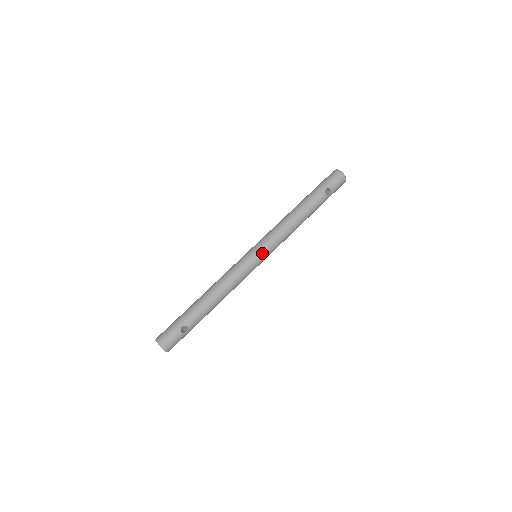
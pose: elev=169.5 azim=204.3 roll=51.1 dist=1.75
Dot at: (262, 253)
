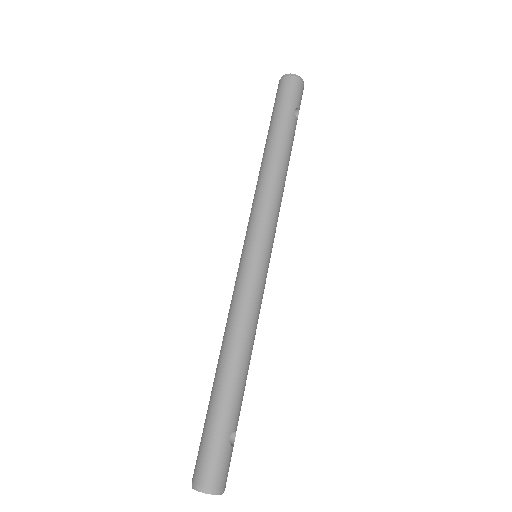
Dot at: (270, 248)
